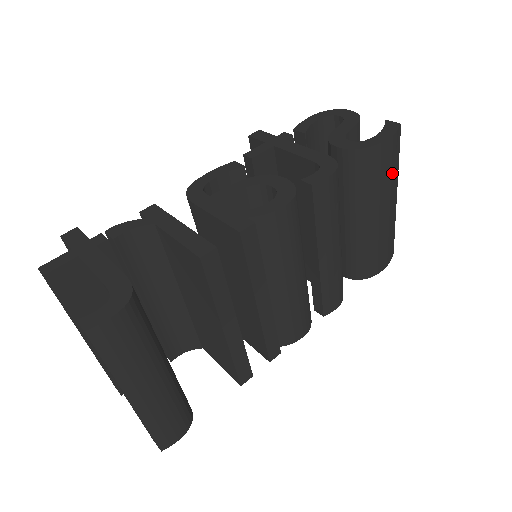
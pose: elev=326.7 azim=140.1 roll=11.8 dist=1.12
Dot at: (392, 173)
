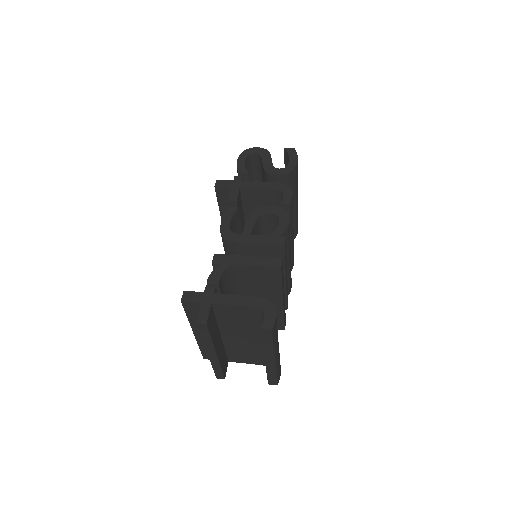
Dot at: occluded
